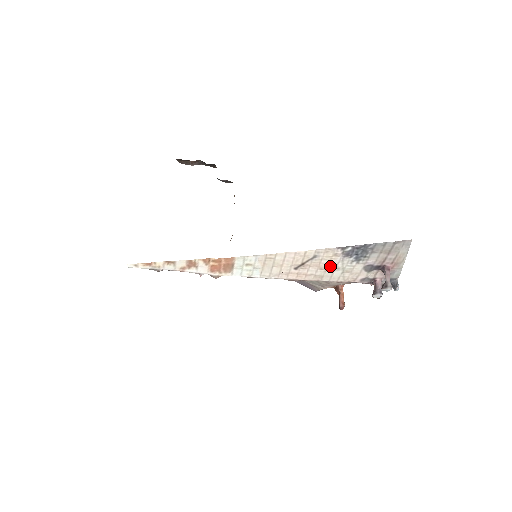
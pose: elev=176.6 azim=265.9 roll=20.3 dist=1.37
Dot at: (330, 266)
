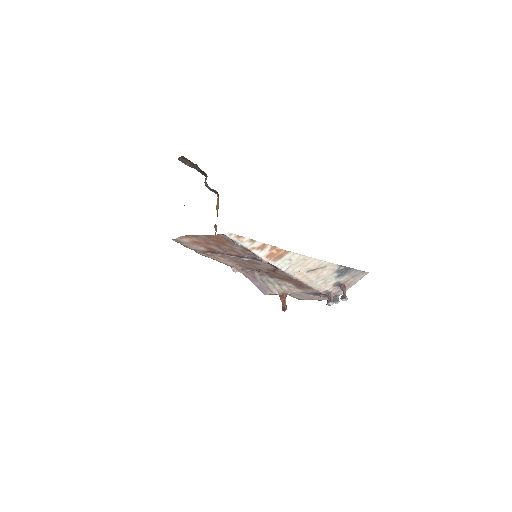
Dot at: (323, 276)
